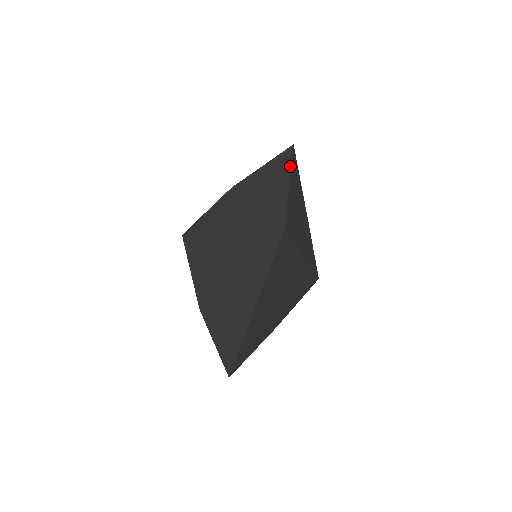
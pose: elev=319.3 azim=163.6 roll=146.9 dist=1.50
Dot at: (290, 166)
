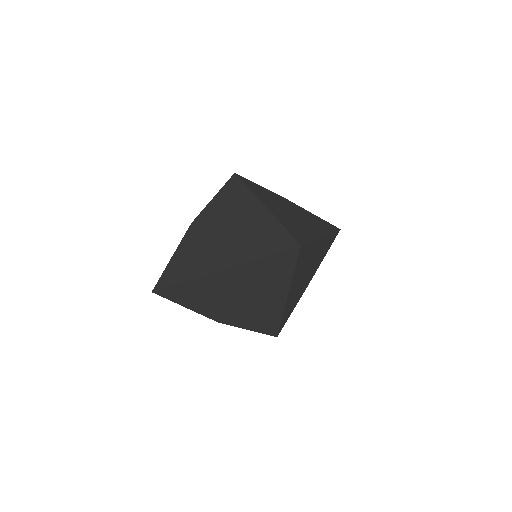
Dot at: (330, 232)
